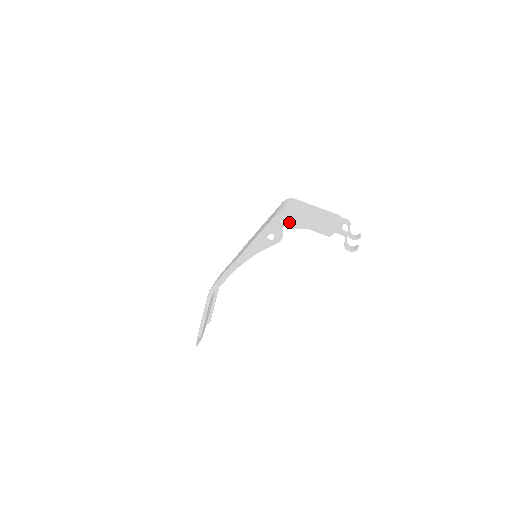
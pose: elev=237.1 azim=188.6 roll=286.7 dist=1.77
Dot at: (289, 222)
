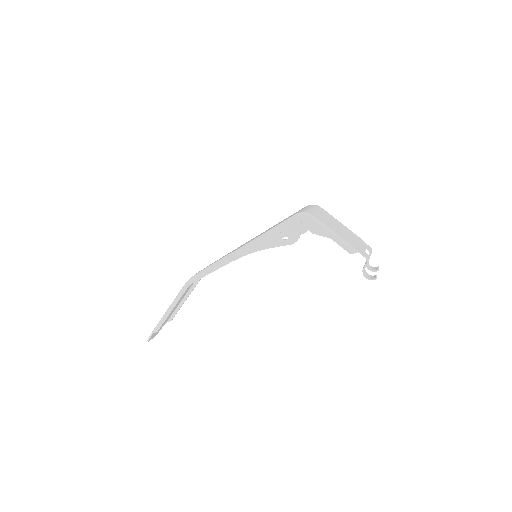
Dot at: (312, 224)
